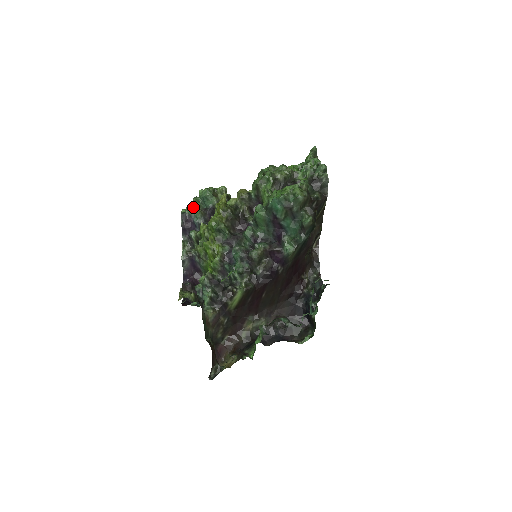
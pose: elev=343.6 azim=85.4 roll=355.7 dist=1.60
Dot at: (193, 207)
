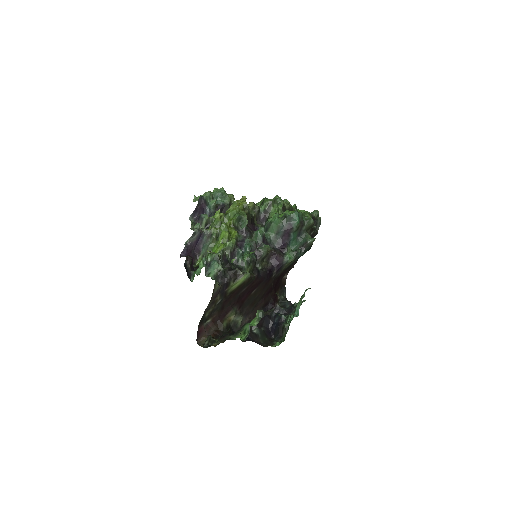
Dot at: (210, 196)
